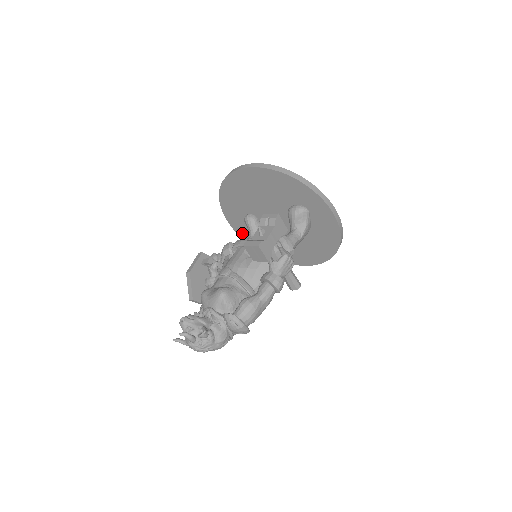
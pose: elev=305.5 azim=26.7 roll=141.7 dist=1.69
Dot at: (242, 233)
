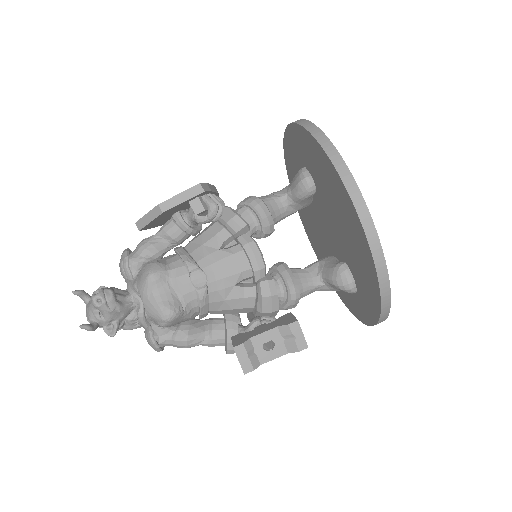
Dot at: (289, 144)
